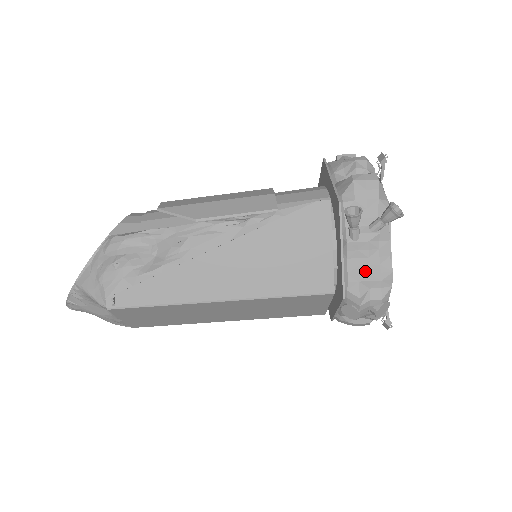
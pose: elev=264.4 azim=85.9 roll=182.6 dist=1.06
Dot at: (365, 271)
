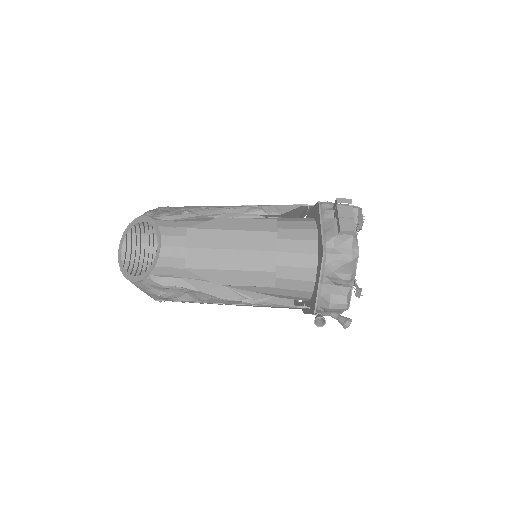
Dot at: occluded
